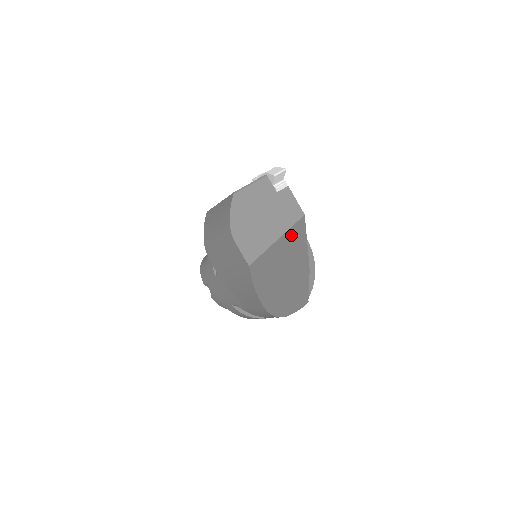
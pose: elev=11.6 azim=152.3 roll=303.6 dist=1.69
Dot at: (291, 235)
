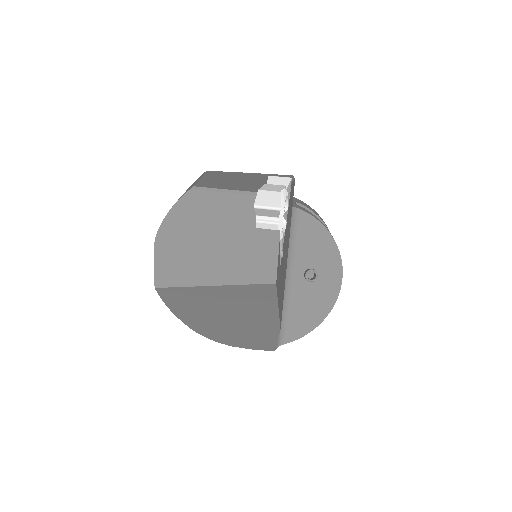
Dot at: (244, 291)
